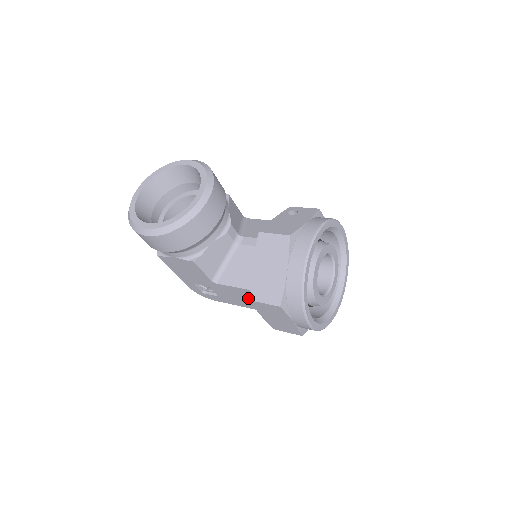
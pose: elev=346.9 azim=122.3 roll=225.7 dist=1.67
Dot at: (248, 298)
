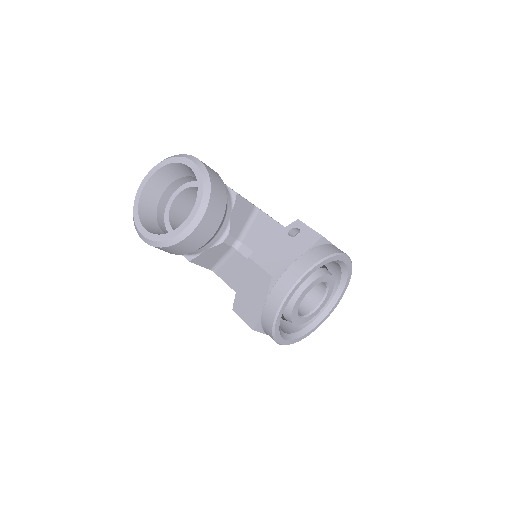
Dot at: occluded
